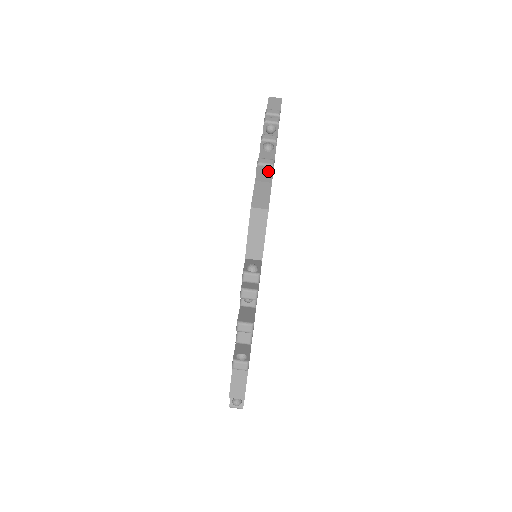
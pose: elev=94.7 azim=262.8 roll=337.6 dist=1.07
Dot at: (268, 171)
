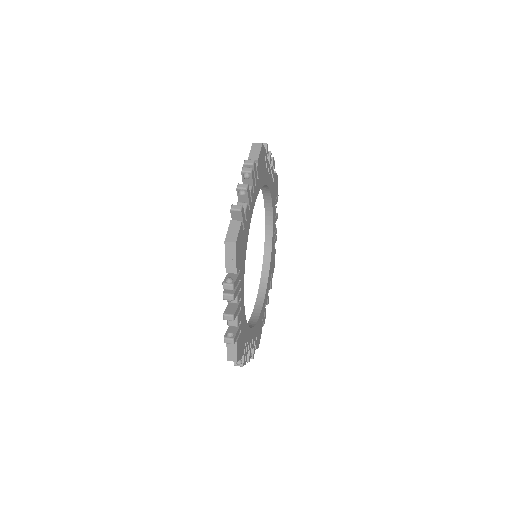
Dot at: occluded
